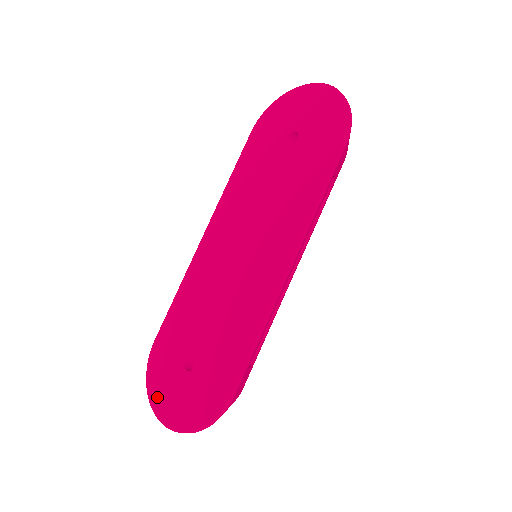
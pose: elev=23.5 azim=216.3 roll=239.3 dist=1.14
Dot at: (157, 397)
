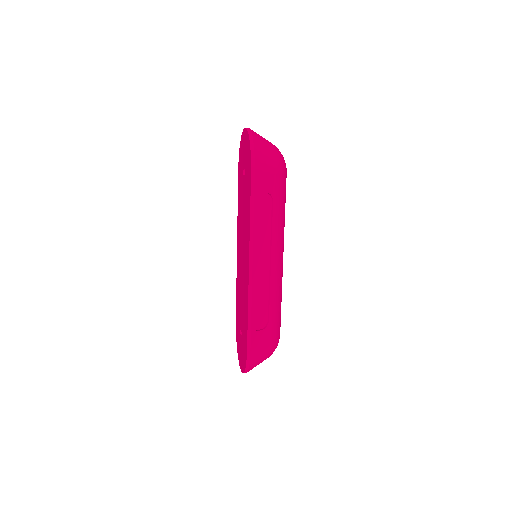
Dot at: (238, 353)
